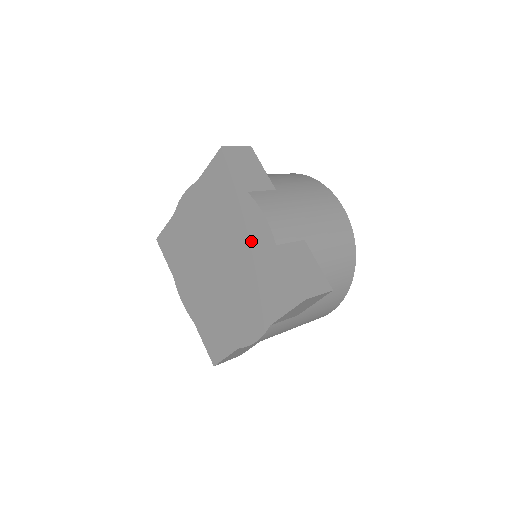
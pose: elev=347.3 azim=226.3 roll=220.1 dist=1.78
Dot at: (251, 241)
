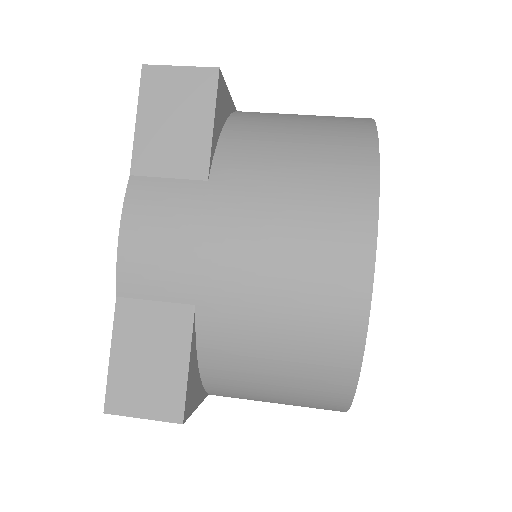
Dot at: occluded
